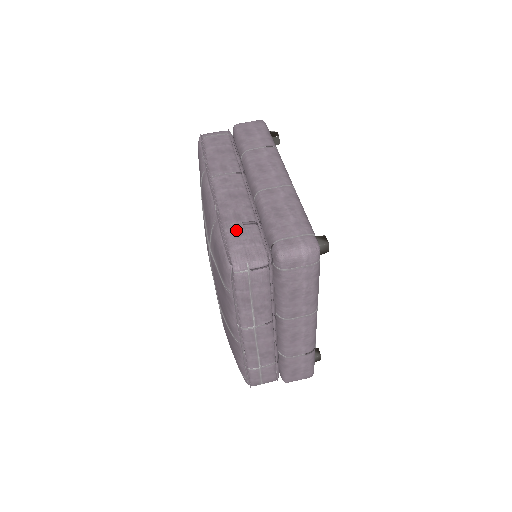
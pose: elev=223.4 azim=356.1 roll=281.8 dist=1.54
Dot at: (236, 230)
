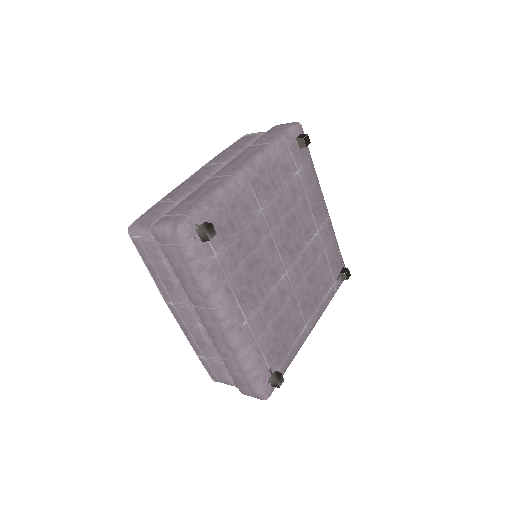
Dot at: (158, 204)
